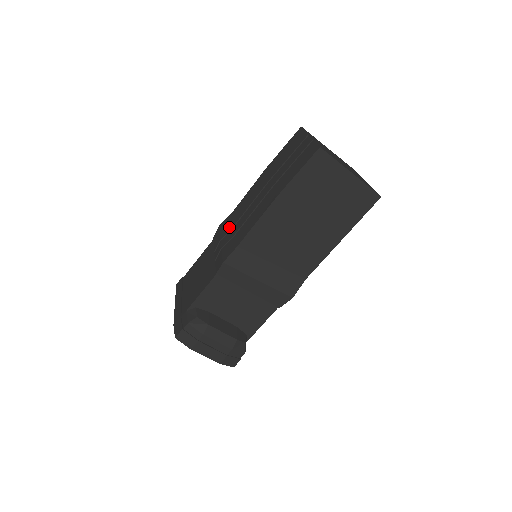
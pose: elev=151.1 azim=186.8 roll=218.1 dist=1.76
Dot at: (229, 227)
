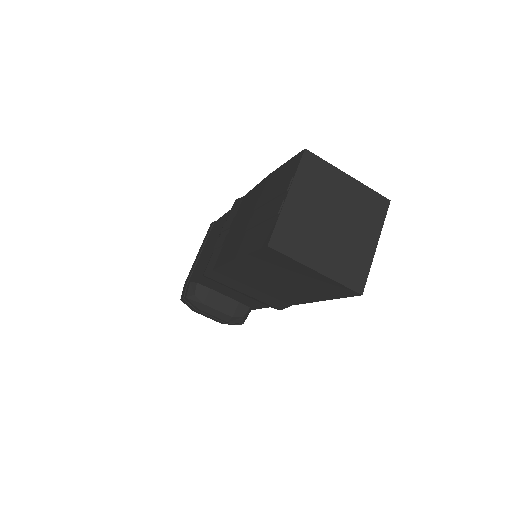
Dot at: (229, 223)
